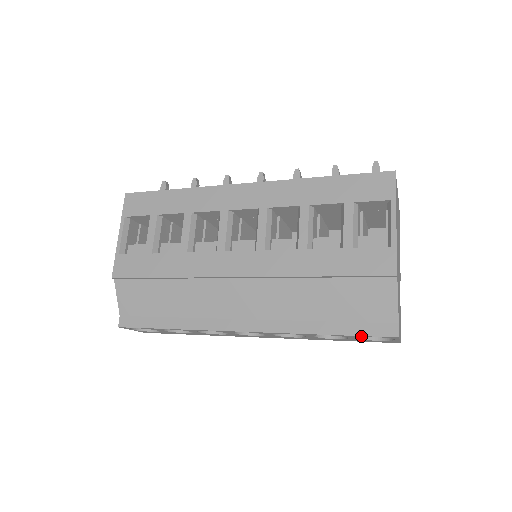
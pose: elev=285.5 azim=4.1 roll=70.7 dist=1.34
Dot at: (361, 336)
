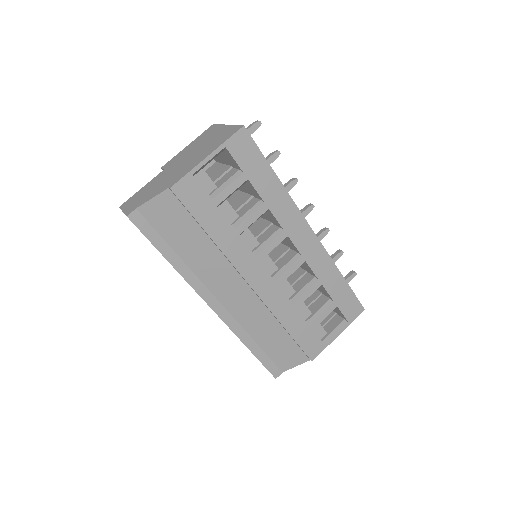
Dot at: (262, 364)
